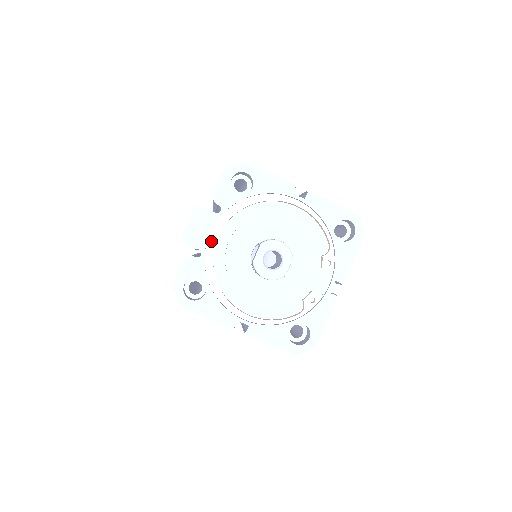
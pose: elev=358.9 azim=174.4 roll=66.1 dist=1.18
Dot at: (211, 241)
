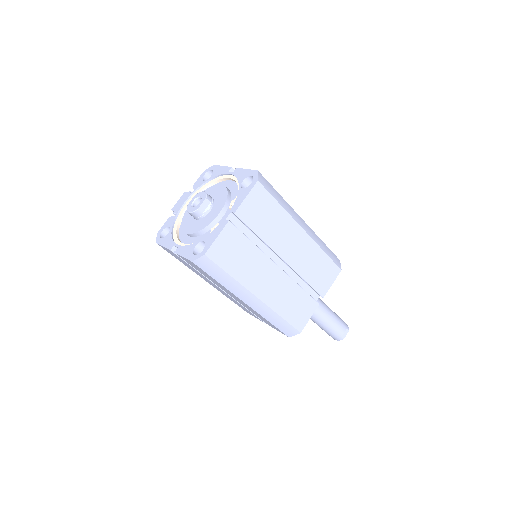
Dot at: (184, 208)
